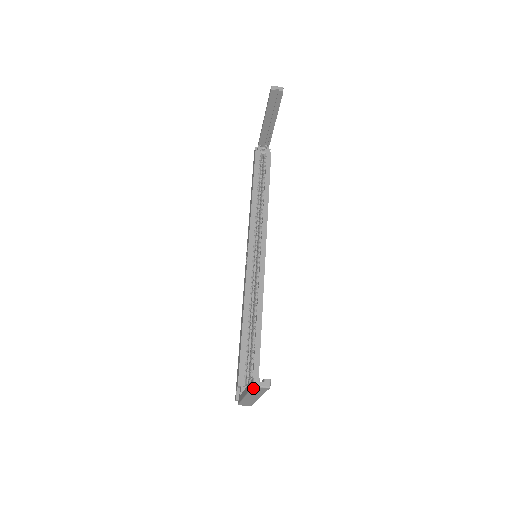
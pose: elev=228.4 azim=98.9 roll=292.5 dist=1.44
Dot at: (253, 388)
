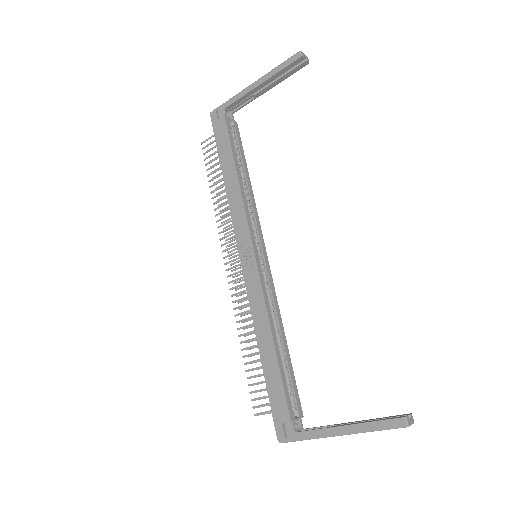
Dot at: occluded
